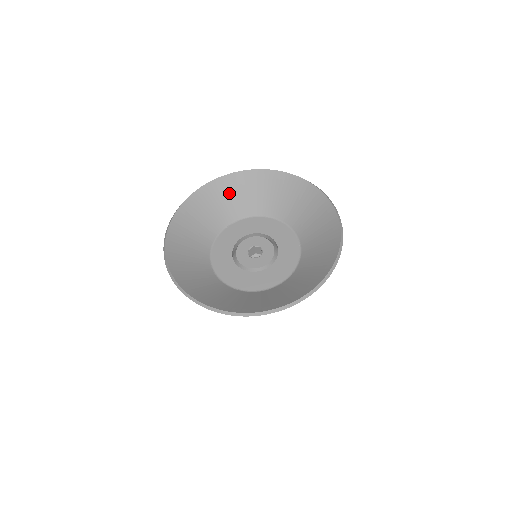
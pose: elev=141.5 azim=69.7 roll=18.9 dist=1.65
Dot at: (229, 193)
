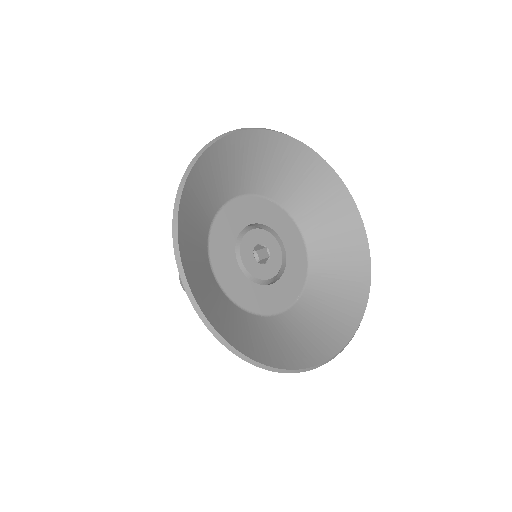
Dot at: (308, 178)
